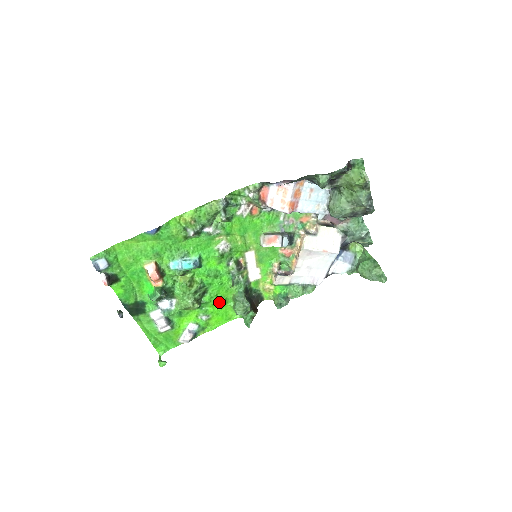
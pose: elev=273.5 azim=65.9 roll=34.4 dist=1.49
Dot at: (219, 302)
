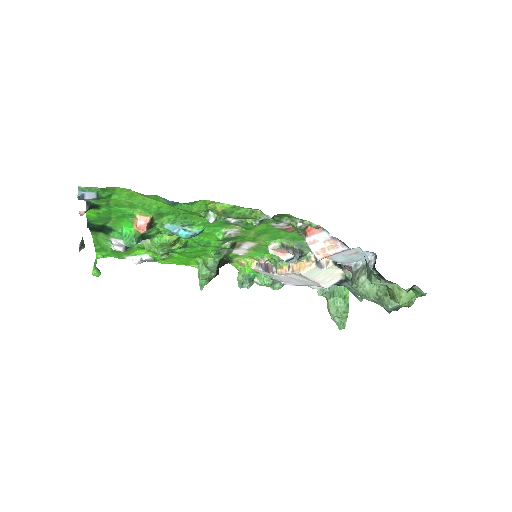
Dot at: (189, 256)
